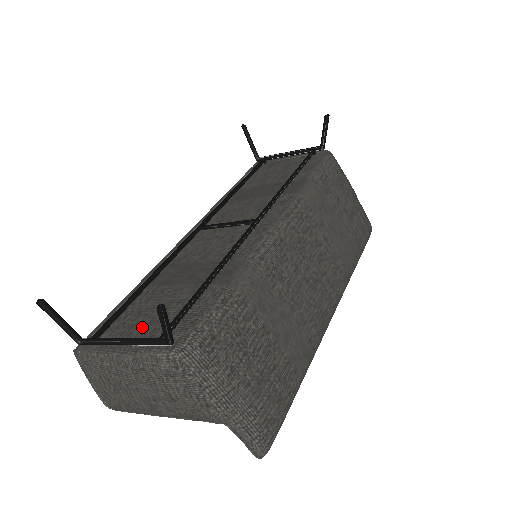
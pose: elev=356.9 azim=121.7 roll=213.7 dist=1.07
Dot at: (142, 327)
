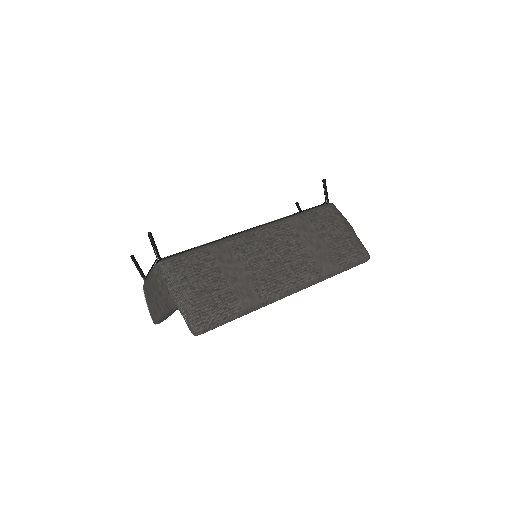
Dot at: occluded
